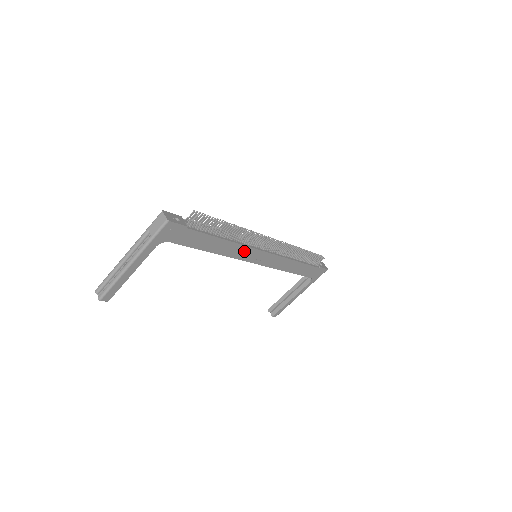
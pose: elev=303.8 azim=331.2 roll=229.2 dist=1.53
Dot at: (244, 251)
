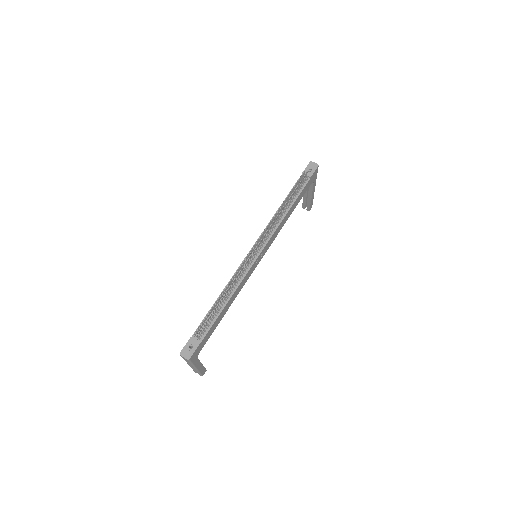
Dot at: (245, 278)
